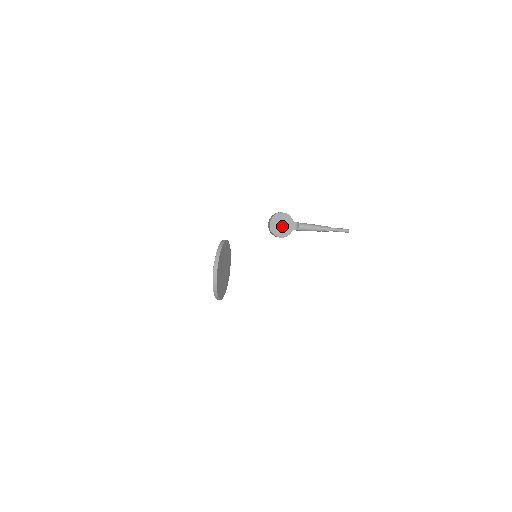
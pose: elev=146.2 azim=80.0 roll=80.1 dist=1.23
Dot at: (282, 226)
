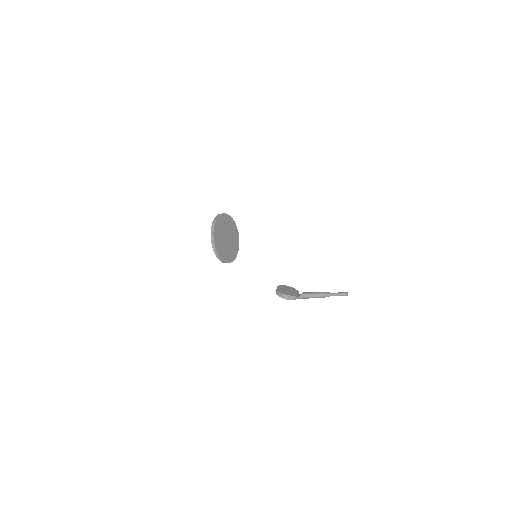
Dot at: (288, 291)
